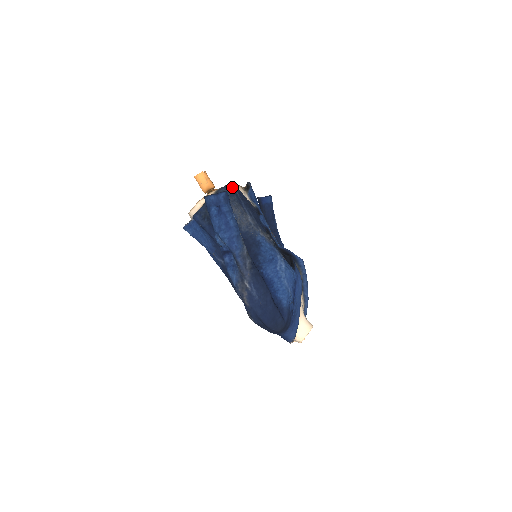
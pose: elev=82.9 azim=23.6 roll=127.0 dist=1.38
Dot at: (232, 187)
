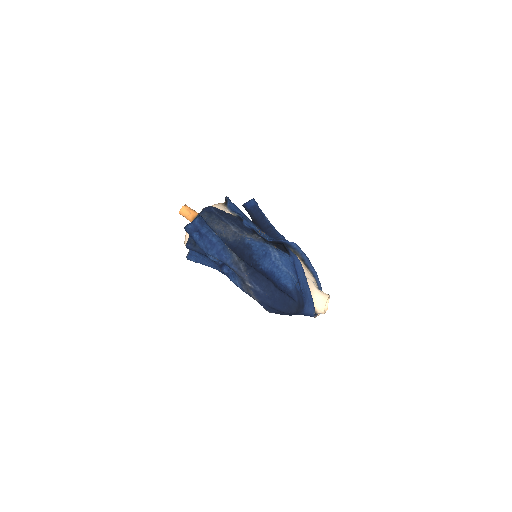
Dot at: (208, 209)
